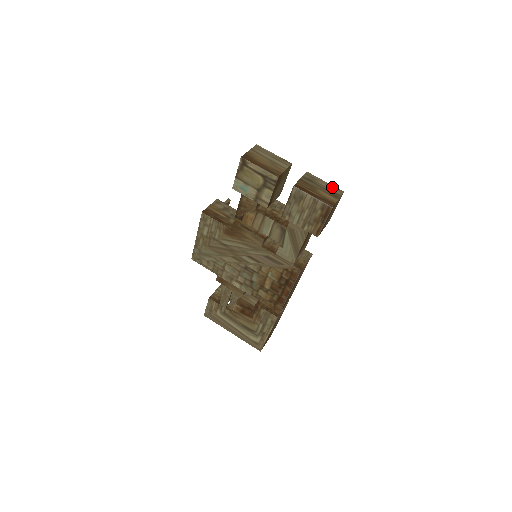
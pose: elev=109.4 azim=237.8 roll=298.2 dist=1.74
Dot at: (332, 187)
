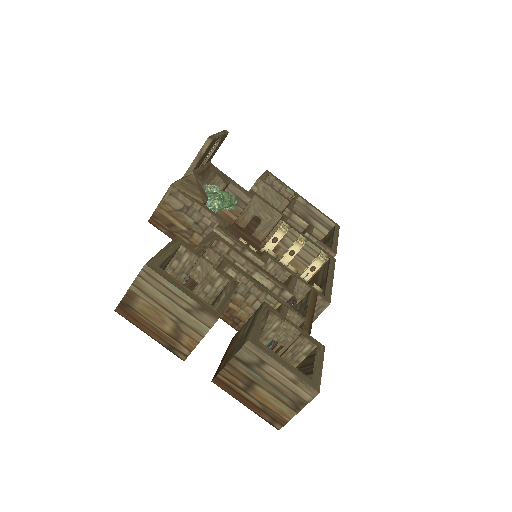
Dot at: (294, 382)
